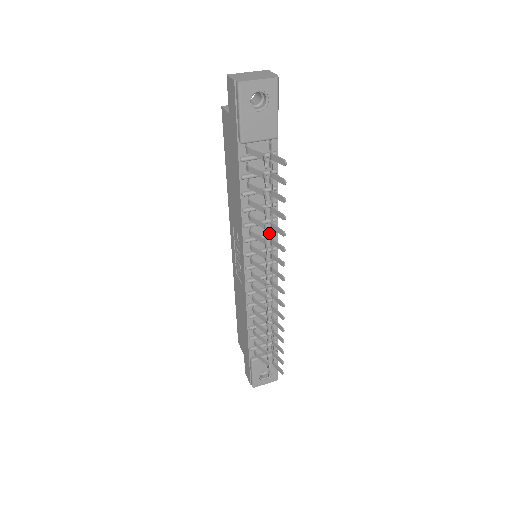
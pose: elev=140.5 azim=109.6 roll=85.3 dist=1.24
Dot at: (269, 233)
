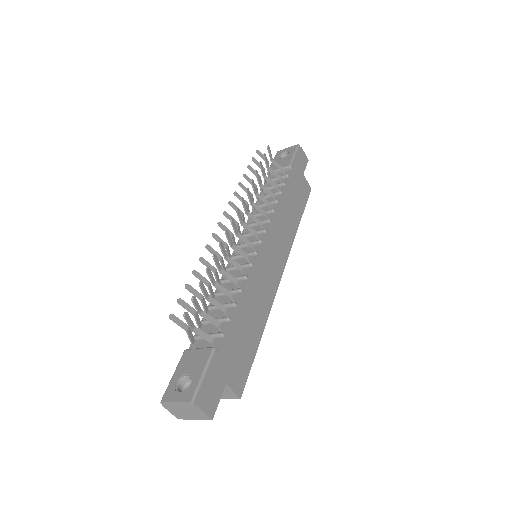
Dot at: (265, 221)
